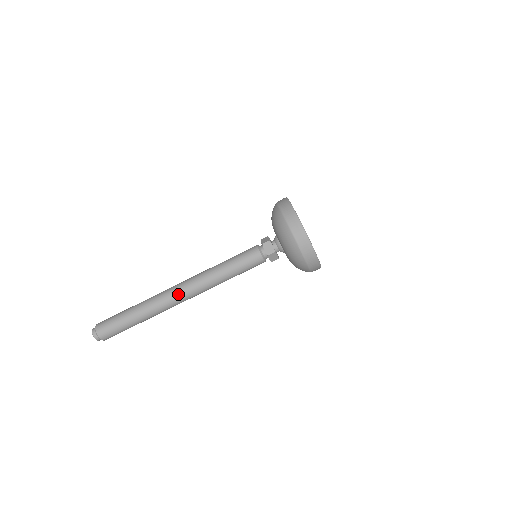
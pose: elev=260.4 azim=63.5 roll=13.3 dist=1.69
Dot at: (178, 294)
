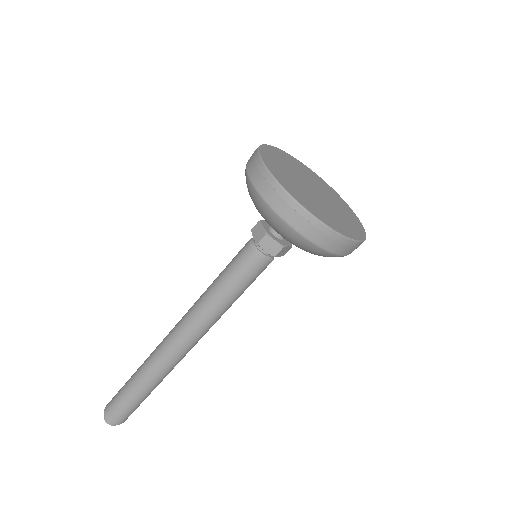
Dot at: (168, 340)
